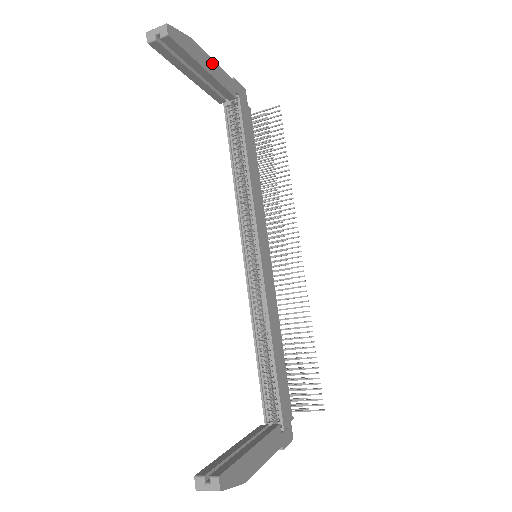
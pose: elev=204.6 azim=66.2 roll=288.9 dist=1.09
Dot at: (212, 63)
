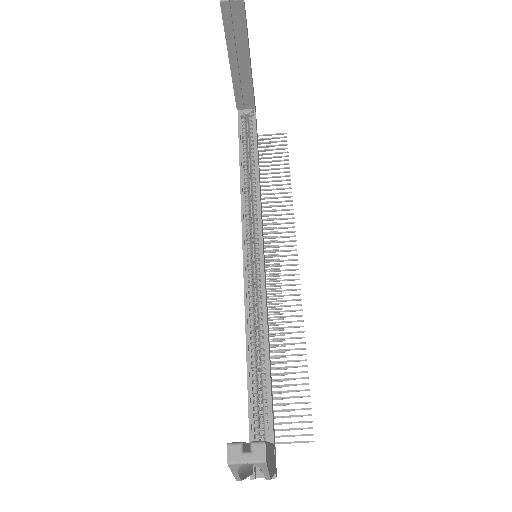
Dot at: (250, 61)
